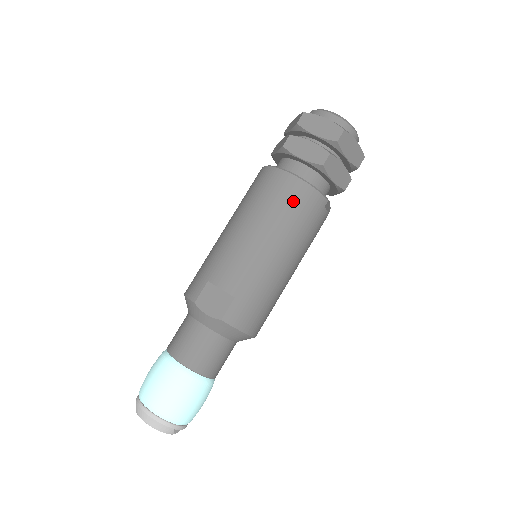
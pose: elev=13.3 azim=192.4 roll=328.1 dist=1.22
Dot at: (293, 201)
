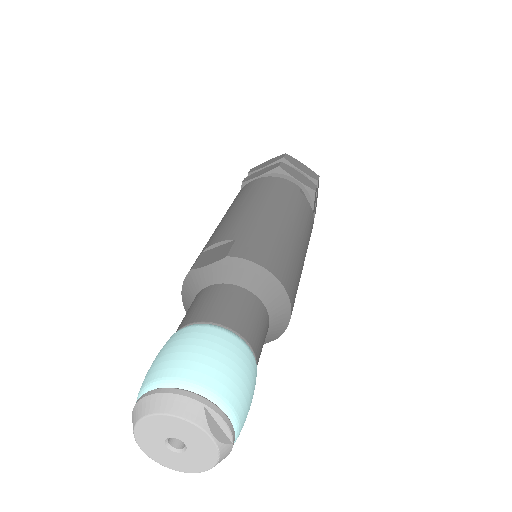
Dot at: (264, 185)
